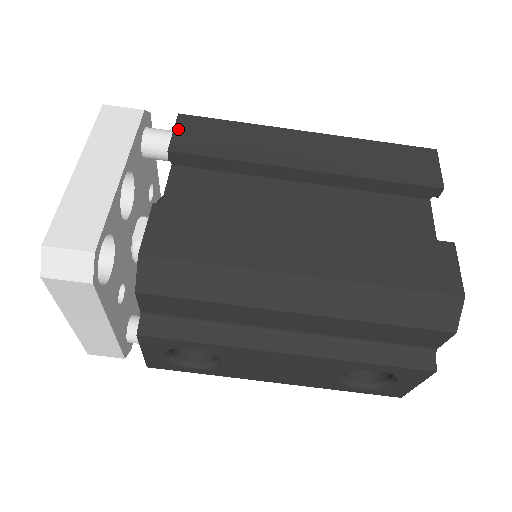
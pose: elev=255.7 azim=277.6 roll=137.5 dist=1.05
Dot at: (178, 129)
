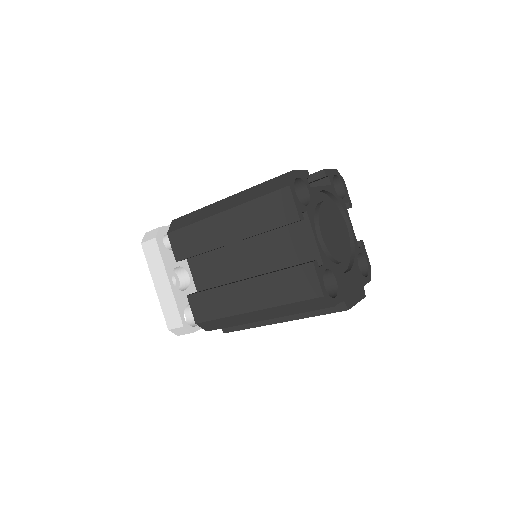
Dot at: (172, 245)
